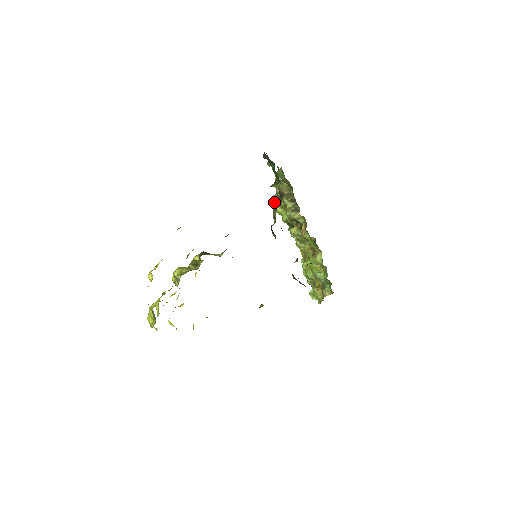
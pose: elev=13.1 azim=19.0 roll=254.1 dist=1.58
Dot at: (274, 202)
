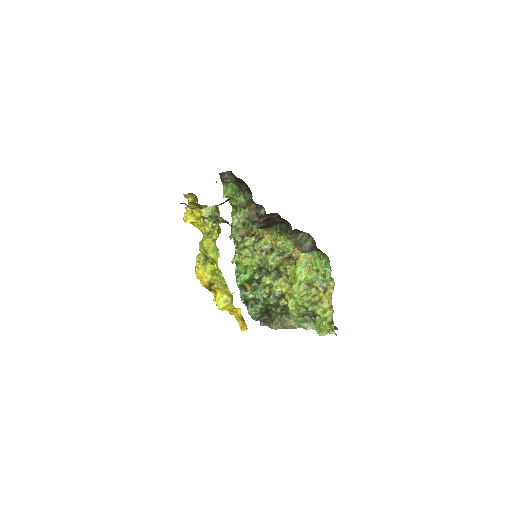
Dot at: (245, 210)
